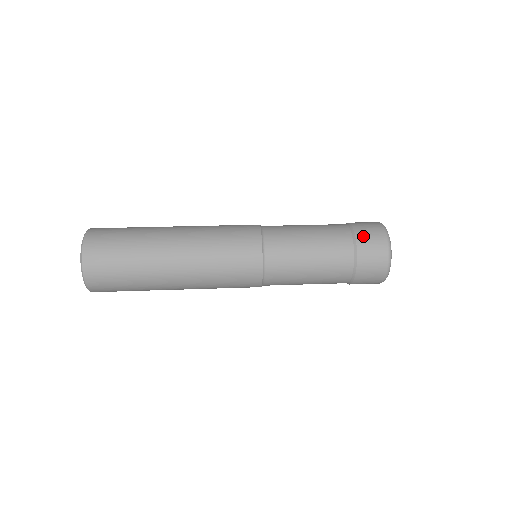
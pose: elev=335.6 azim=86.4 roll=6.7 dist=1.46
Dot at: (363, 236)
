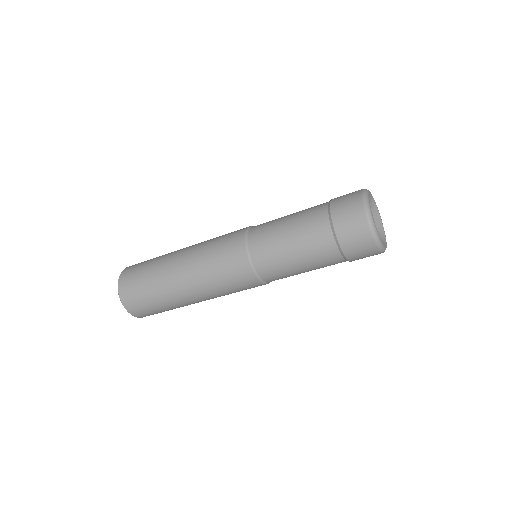
Dot at: (338, 200)
